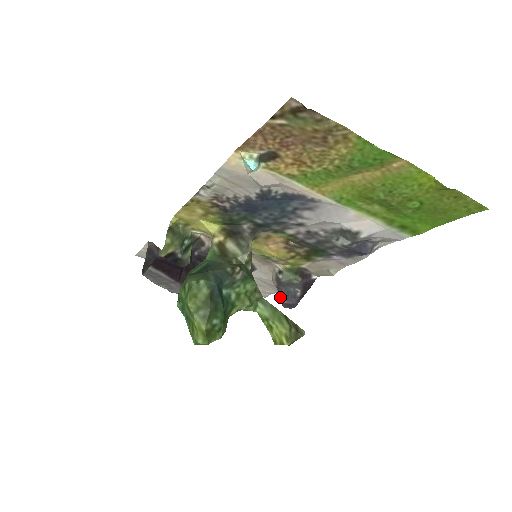
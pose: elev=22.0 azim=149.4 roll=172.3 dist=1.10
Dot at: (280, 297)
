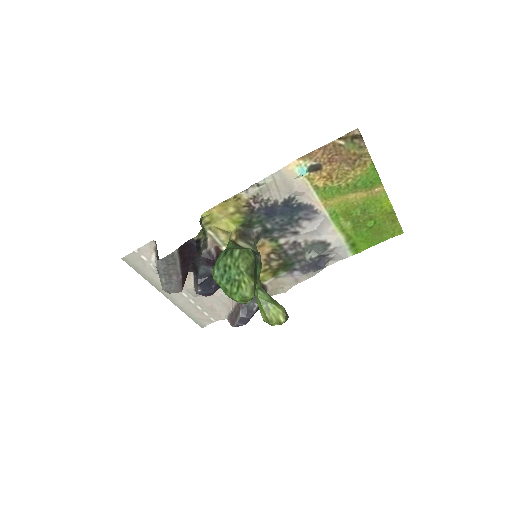
Dot at: (229, 319)
